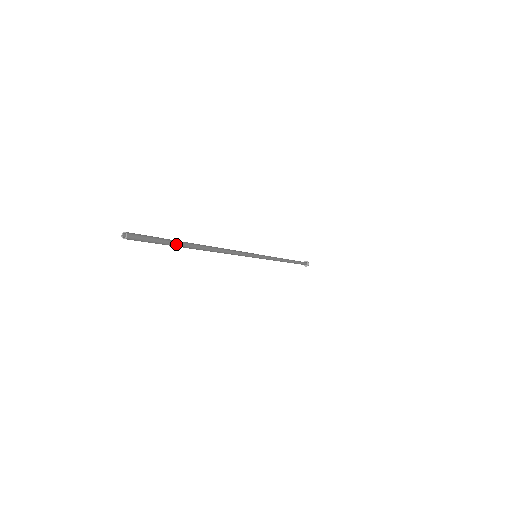
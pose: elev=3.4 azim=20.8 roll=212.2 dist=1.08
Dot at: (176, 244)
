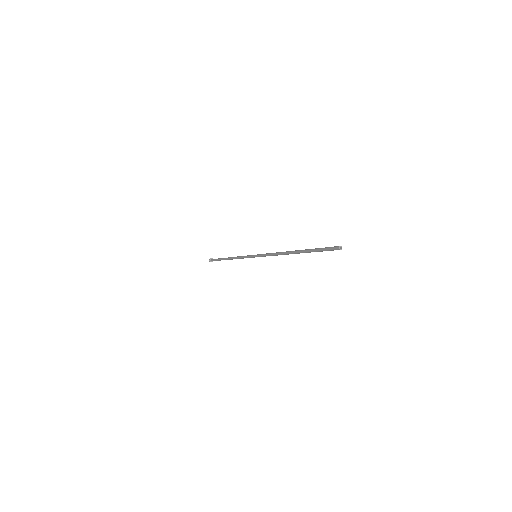
Dot at: (314, 251)
